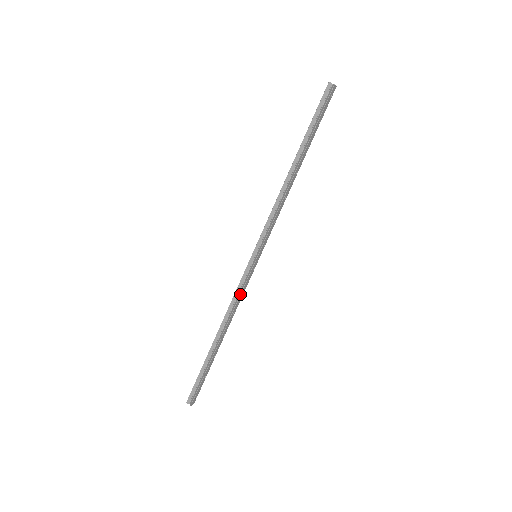
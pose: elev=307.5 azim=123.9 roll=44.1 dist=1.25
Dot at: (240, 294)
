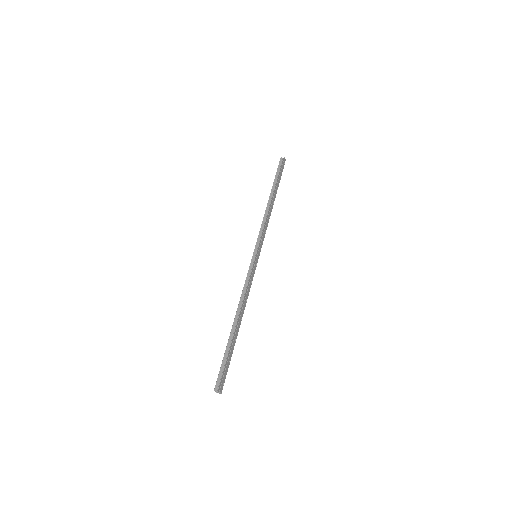
Dot at: (249, 282)
